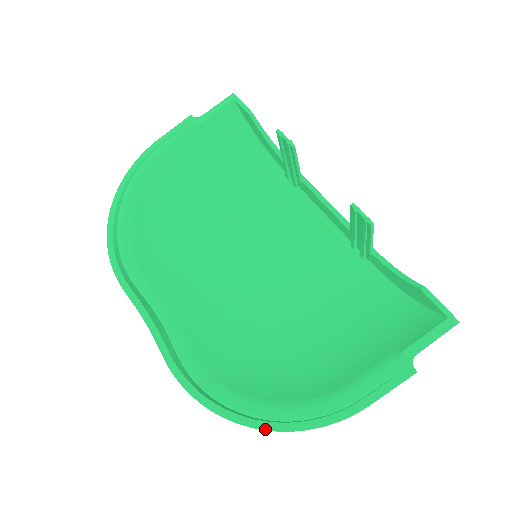
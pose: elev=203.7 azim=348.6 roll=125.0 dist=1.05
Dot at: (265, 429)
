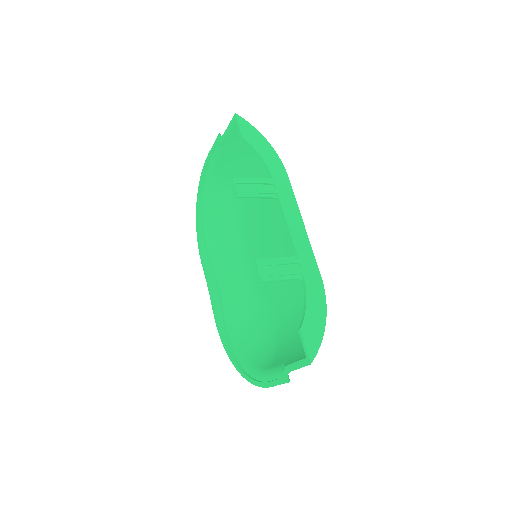
Dot at: occluded
